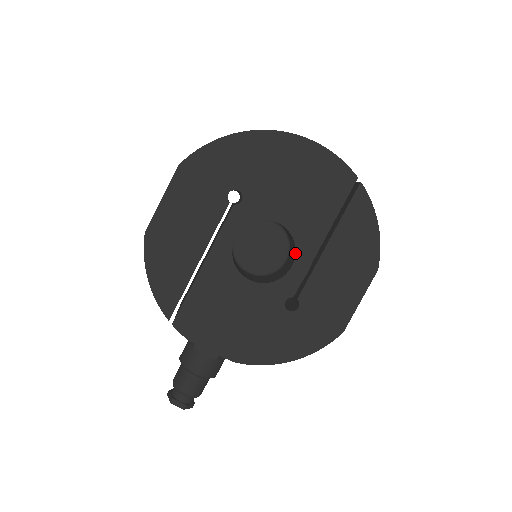
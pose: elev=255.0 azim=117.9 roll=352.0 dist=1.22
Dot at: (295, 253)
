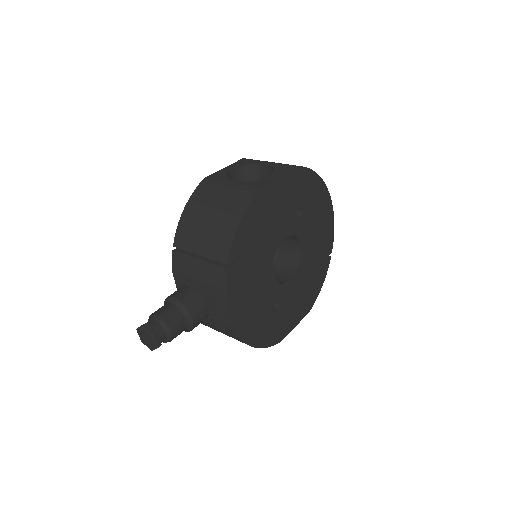
Dot at: (295, 273)
